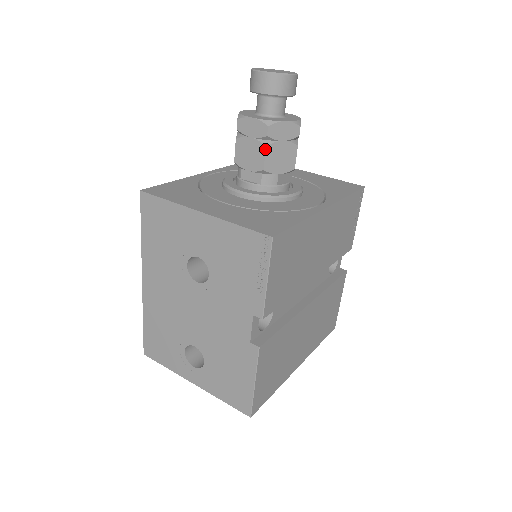
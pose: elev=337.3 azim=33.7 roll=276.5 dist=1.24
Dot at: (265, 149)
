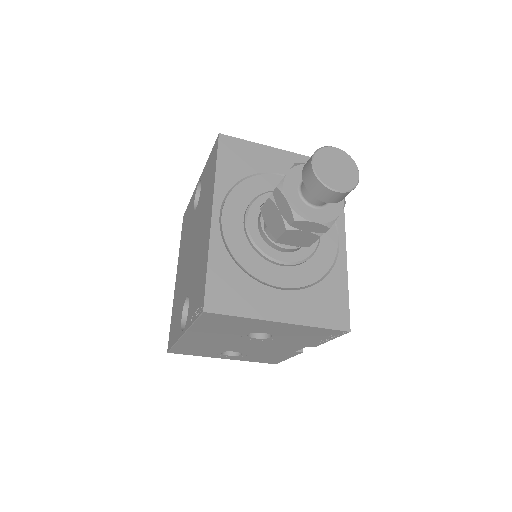
Dot at: occluded
